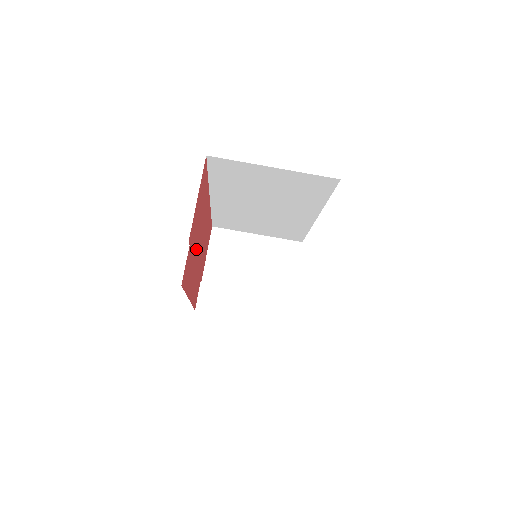
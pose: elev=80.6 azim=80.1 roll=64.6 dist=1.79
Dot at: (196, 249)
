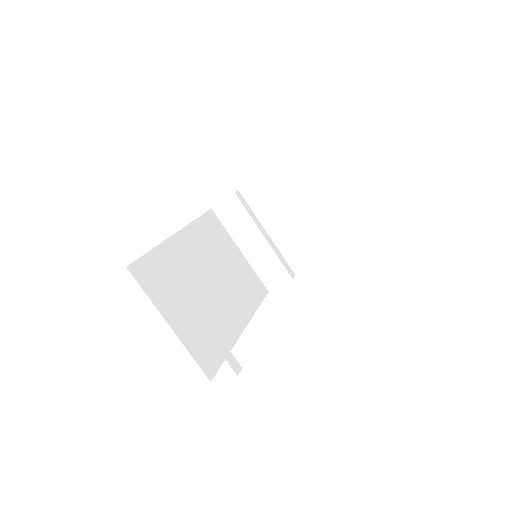
Dot at: occluded
